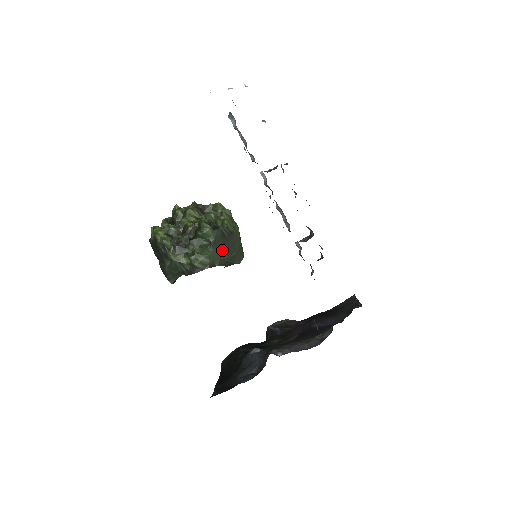
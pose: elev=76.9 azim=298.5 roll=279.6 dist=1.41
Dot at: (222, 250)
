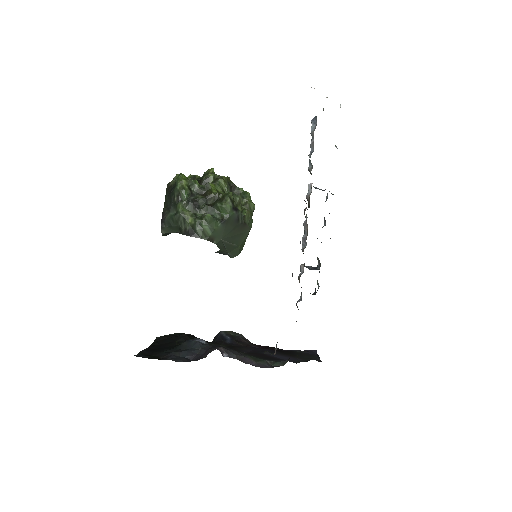
Dot at: (228, 233)
